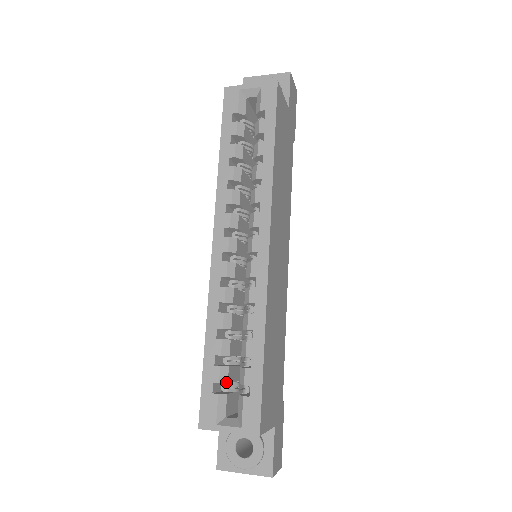
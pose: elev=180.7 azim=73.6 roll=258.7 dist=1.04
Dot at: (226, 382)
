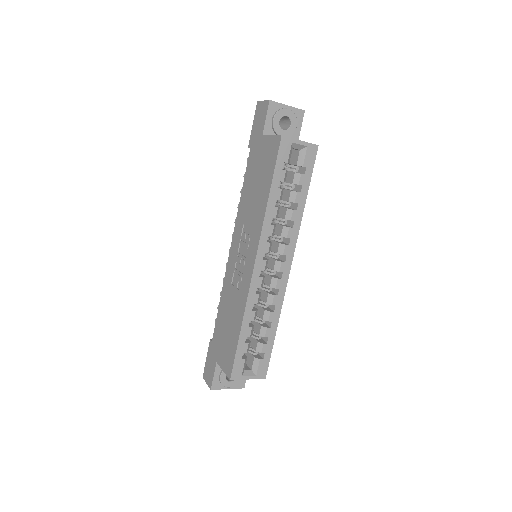
Dot at: occluded
